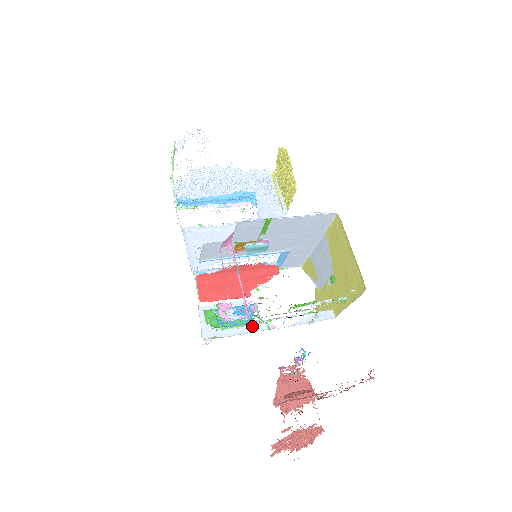
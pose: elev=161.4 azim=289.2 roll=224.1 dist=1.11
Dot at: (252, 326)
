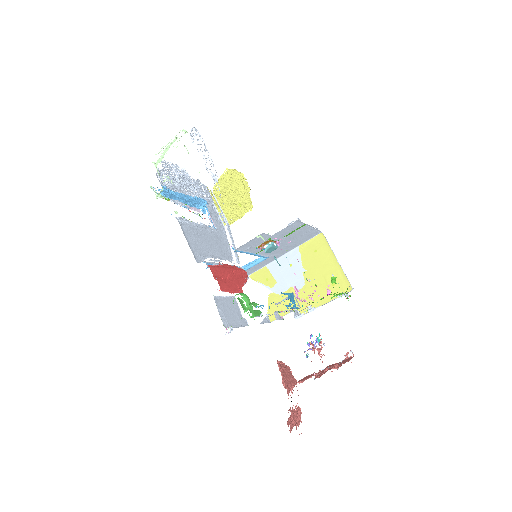
Dot at: (245, 320)
